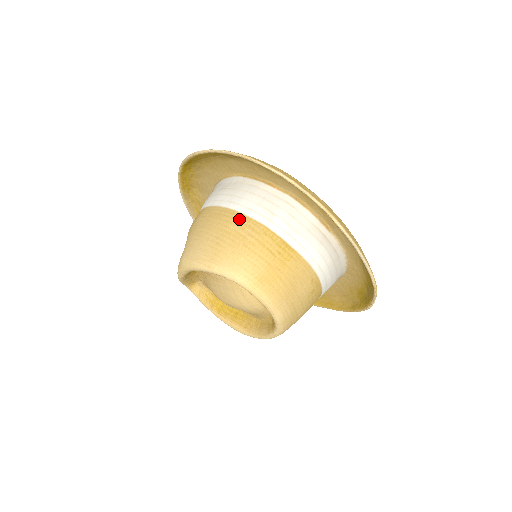
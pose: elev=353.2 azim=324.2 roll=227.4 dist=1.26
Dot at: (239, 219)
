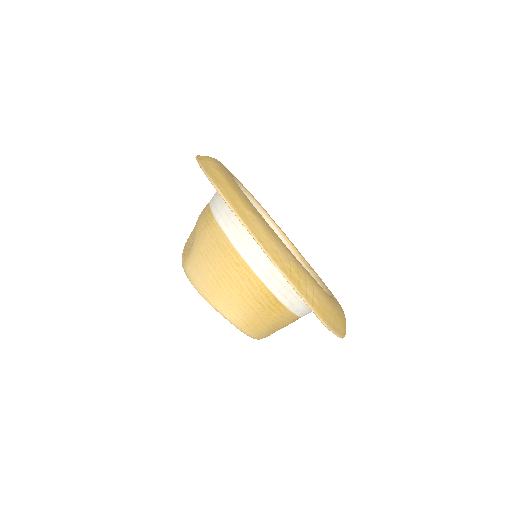
Dot at: (242, 267)
